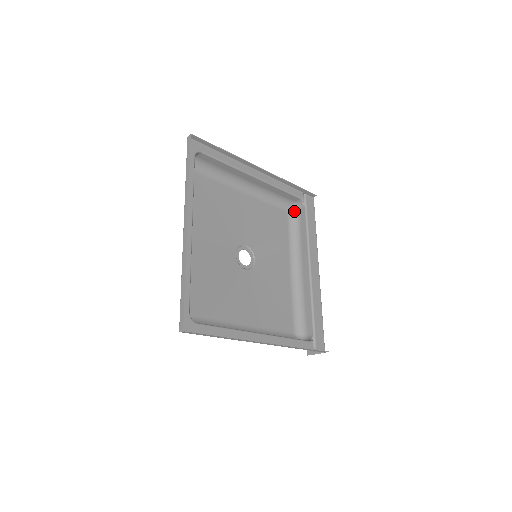
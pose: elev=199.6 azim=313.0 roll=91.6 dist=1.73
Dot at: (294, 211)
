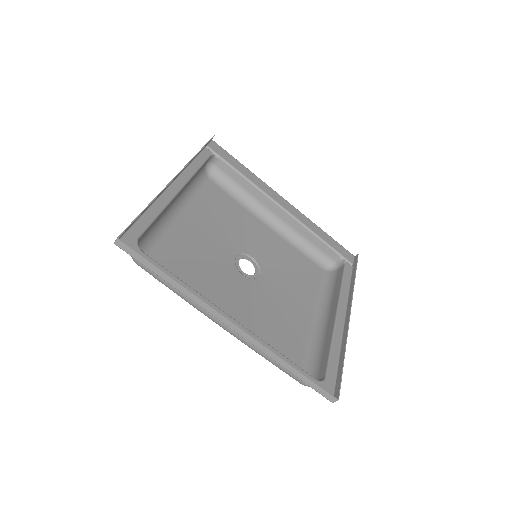
Dot at: (212, 171)
